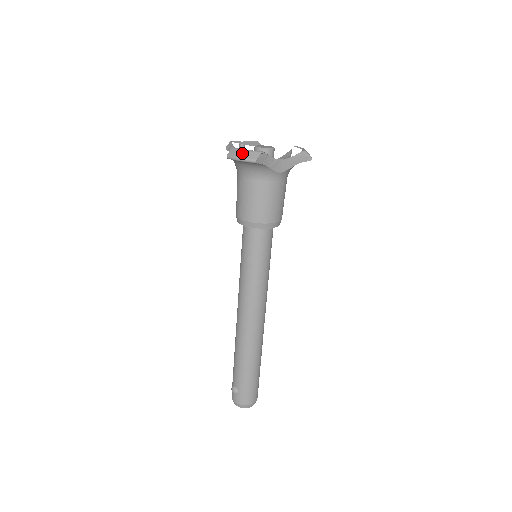
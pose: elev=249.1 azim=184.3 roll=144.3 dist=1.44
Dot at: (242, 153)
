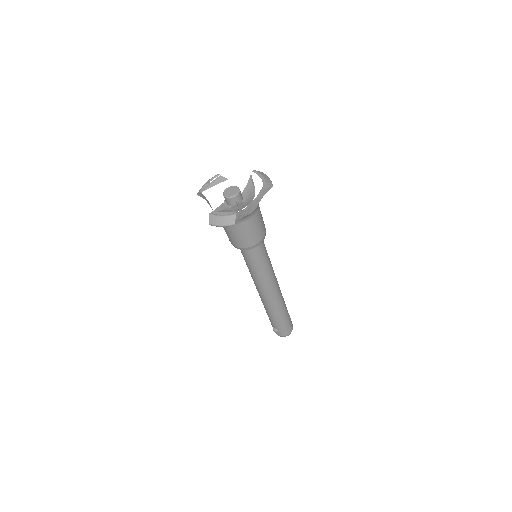
Dot at: (221, 221)
